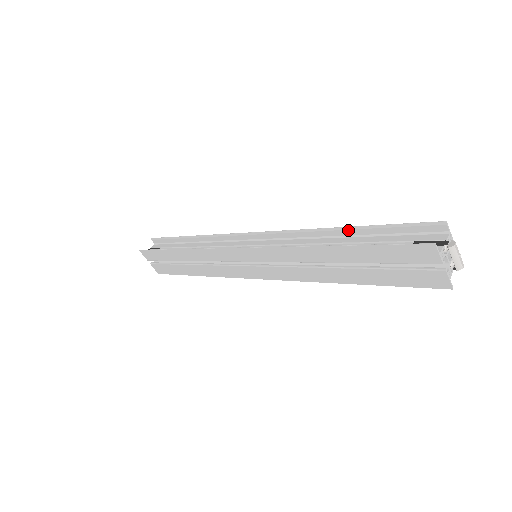
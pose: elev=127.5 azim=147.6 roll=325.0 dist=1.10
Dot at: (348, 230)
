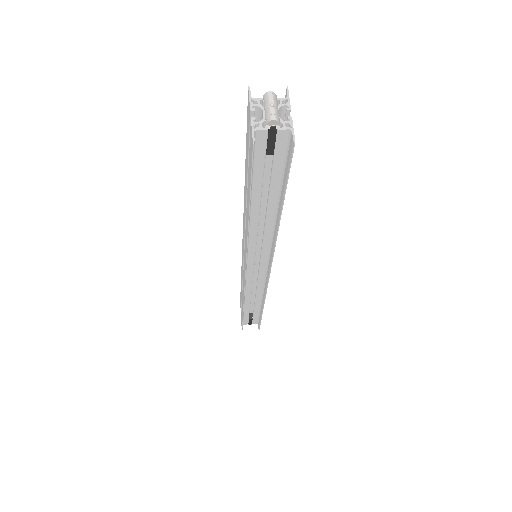
Dot at: occluded
